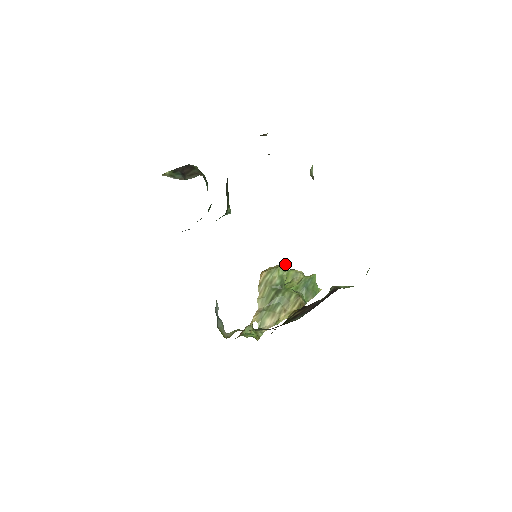
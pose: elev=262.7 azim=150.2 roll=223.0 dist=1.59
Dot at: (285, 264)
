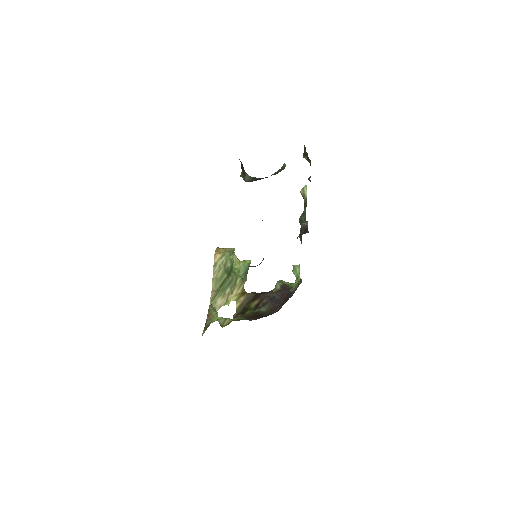
Dot at: (234, 249)
